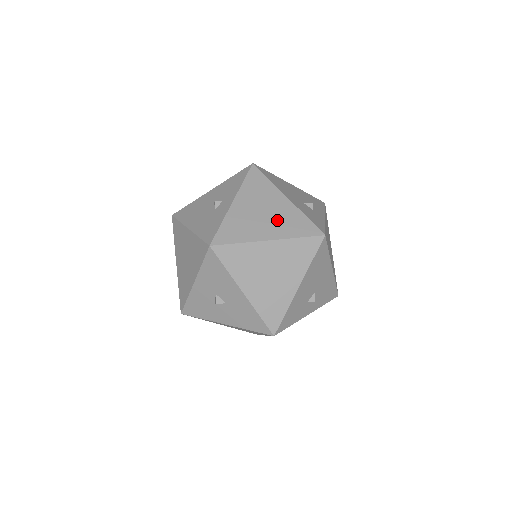
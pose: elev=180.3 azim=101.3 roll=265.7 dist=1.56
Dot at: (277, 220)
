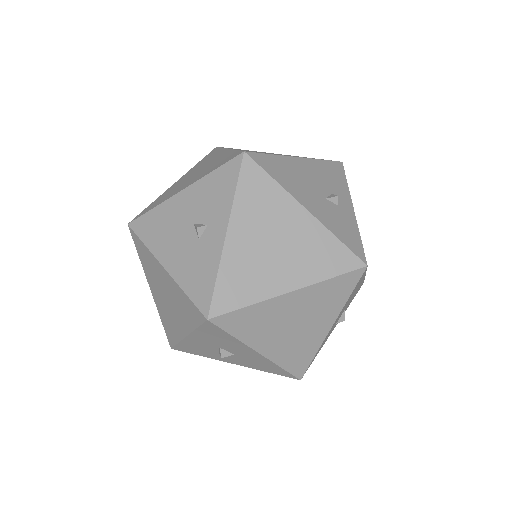
Dot at: (297, 254)
